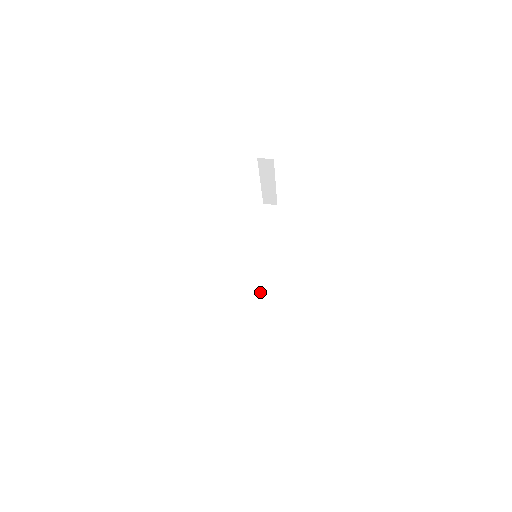
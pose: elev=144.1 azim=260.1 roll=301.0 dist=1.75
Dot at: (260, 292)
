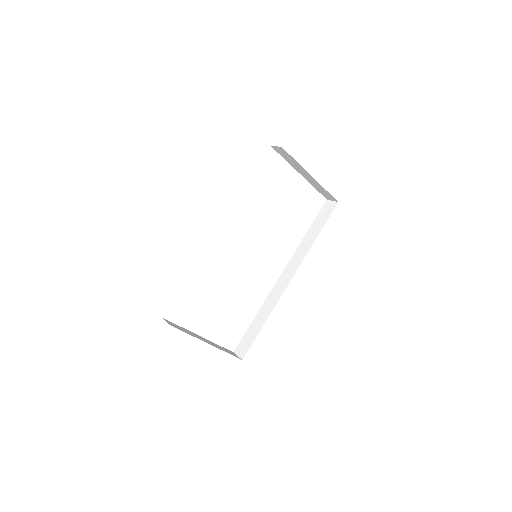
Dot at: (276, 298)
